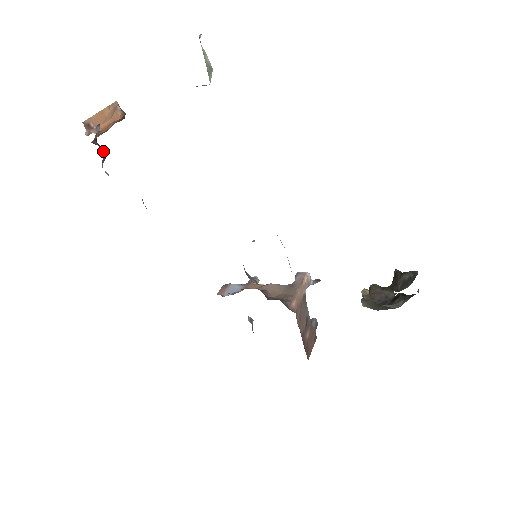
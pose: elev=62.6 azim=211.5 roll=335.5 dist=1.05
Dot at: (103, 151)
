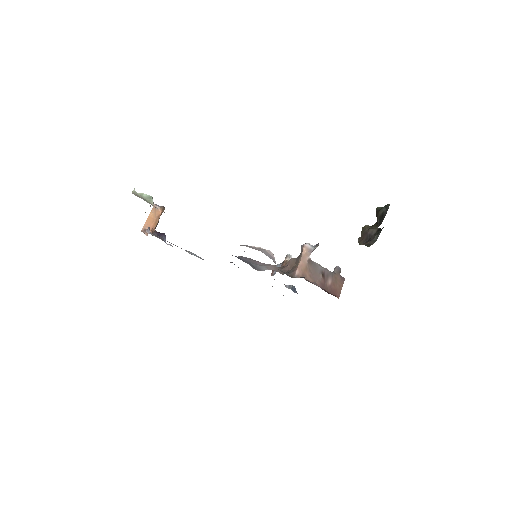
Dot at: (162, 234)
